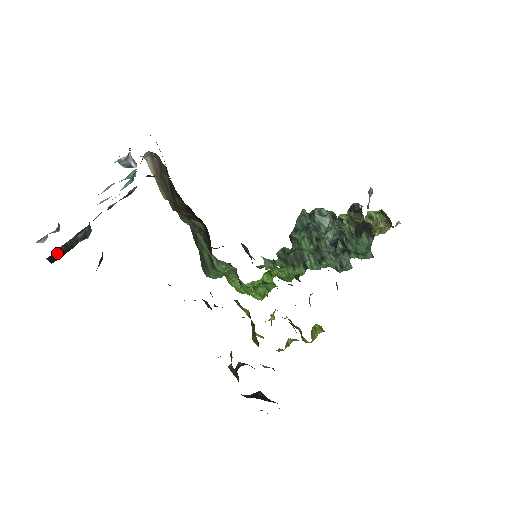
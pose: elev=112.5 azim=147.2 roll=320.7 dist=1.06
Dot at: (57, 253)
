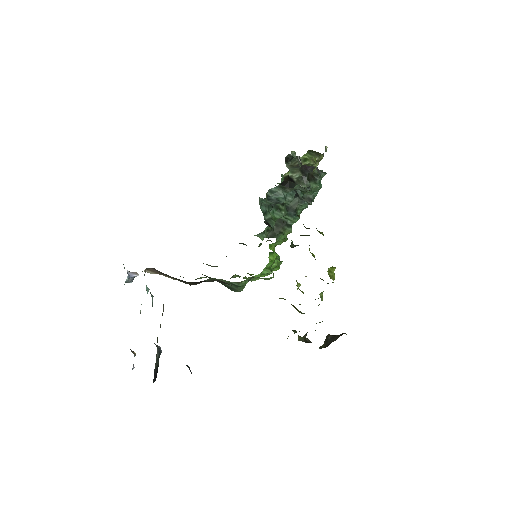
Dot at: (154, 375)
